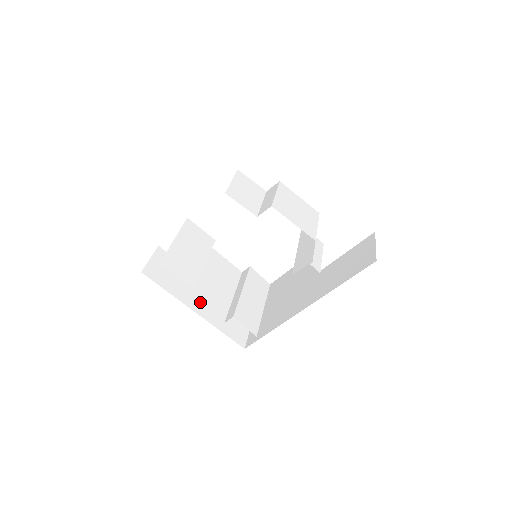
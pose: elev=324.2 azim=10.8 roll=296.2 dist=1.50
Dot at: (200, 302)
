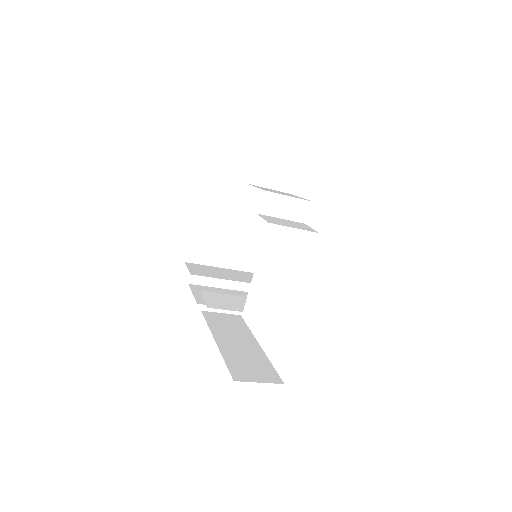
Dot at: (194, 290)
